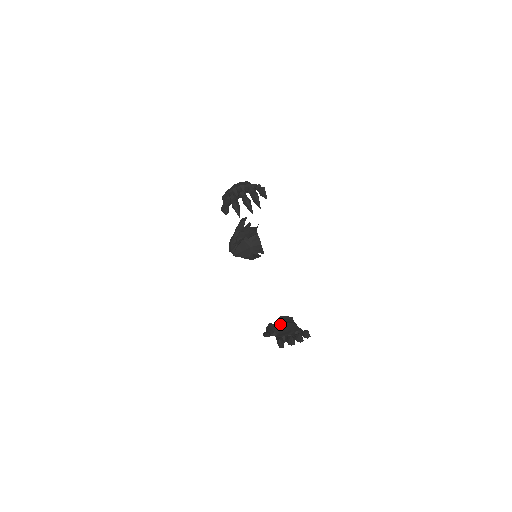
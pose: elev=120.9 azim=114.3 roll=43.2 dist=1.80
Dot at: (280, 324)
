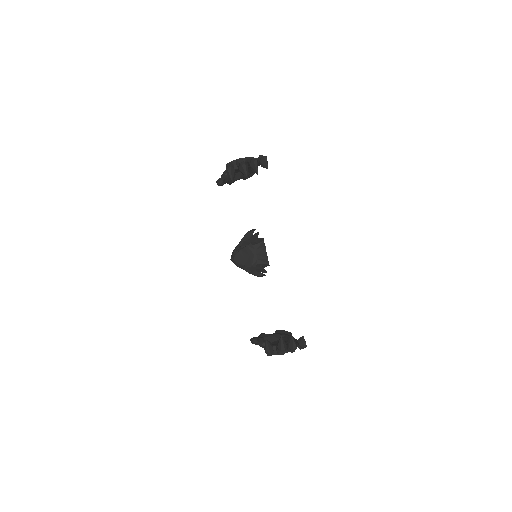
Dot at: (274, 335)
